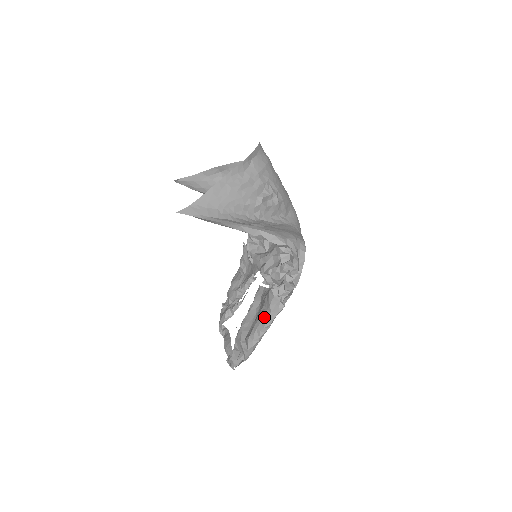
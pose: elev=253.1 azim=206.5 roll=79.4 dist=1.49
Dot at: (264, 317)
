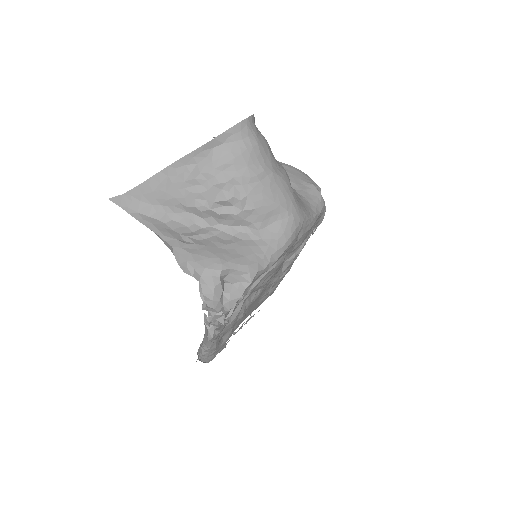
Dot at: occluded
